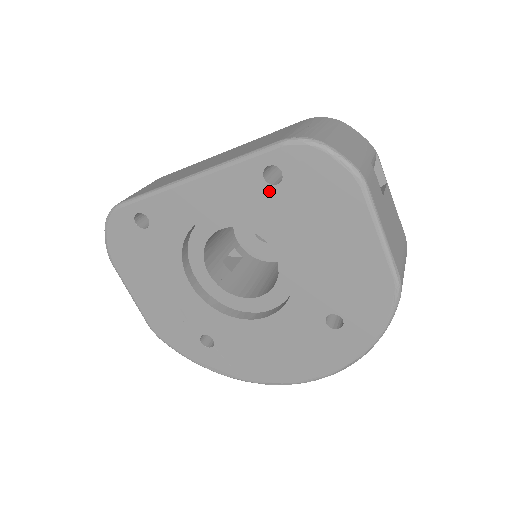
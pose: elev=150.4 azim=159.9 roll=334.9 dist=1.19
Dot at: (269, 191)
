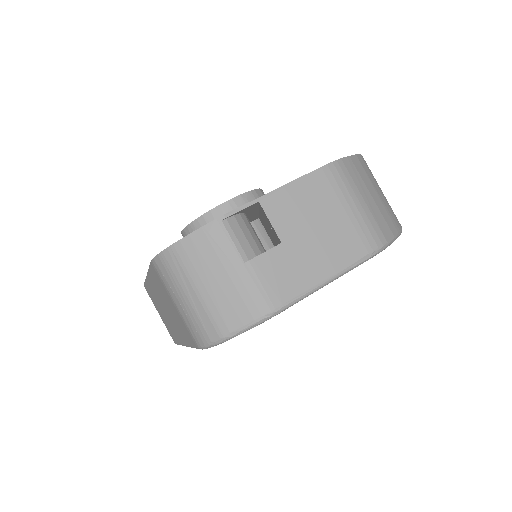
Dot at: occluded
